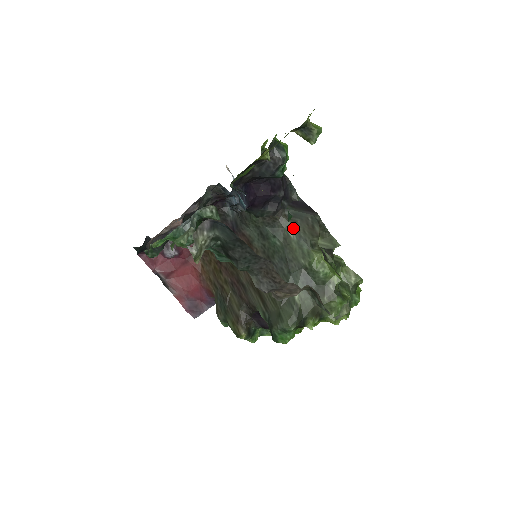
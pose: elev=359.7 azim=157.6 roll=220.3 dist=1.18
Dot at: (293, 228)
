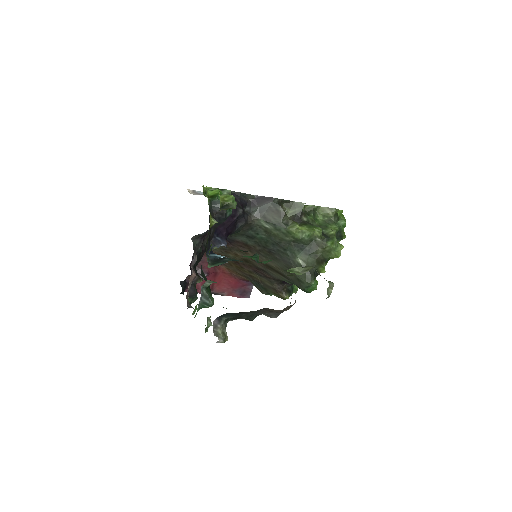
Dot at: (265, 221)
